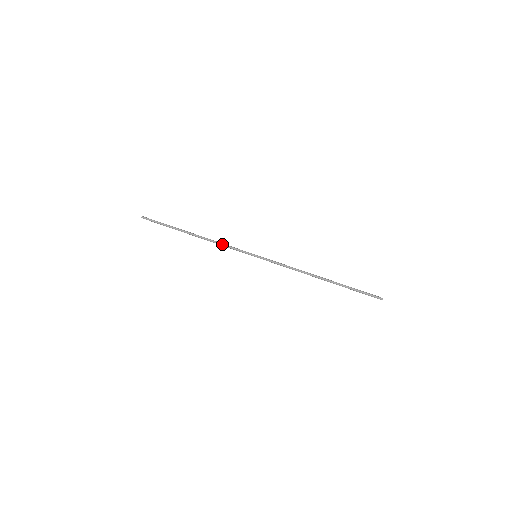
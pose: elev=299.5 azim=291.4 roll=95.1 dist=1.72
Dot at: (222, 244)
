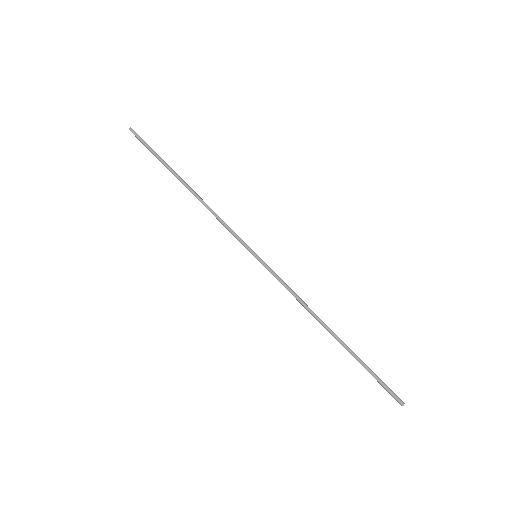
Dot at: occluded
